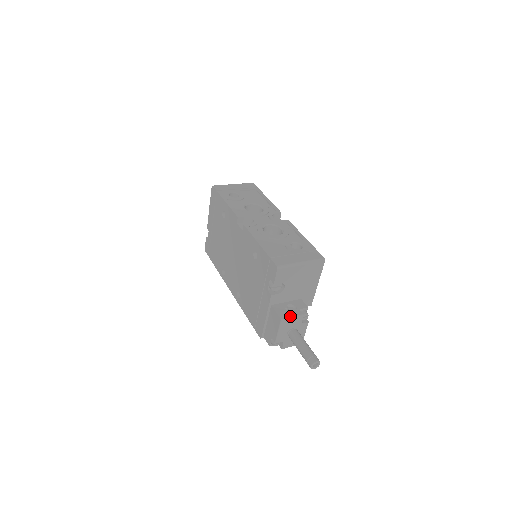
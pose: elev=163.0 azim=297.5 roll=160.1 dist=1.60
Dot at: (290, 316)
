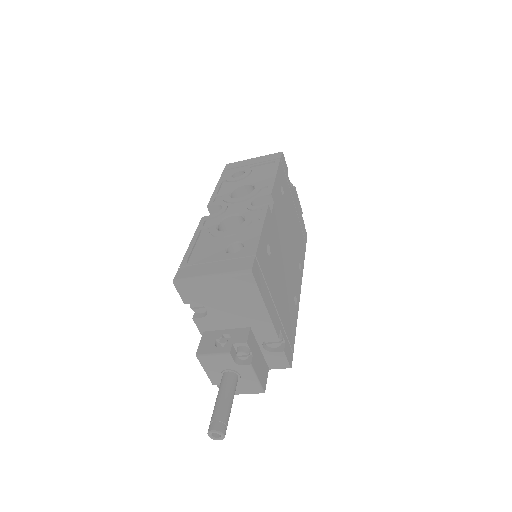
Dot at: (210, 352)
